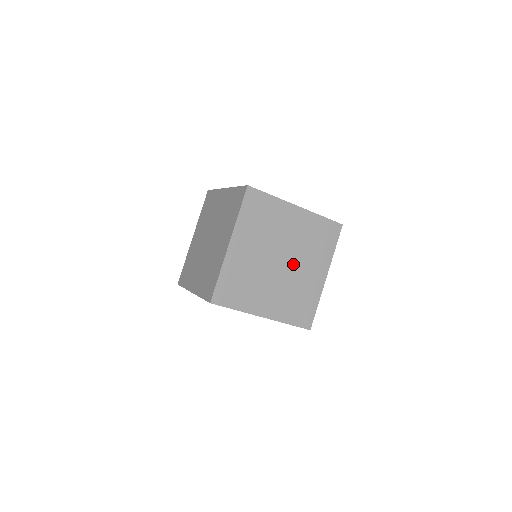
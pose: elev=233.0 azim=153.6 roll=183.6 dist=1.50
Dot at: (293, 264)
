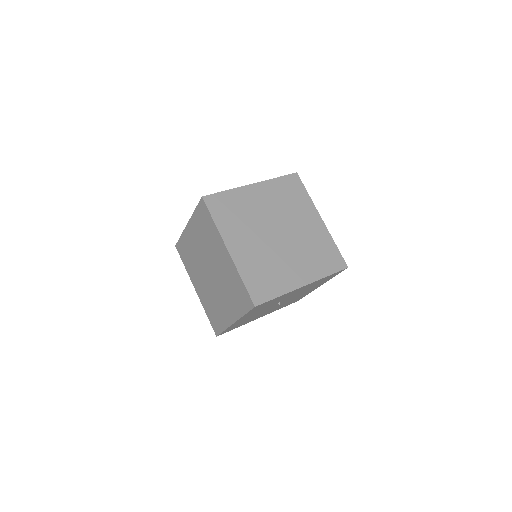
Dot at: (289, 228)
